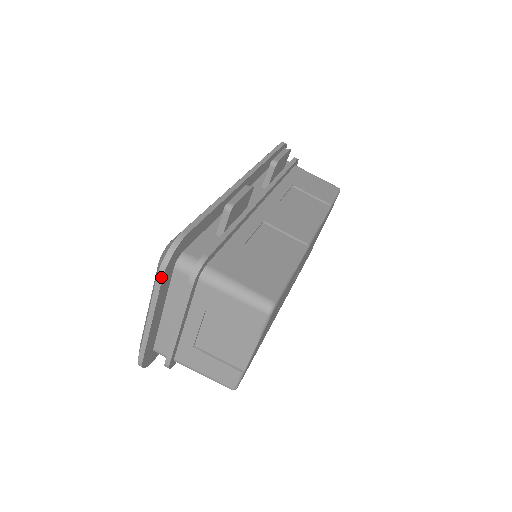
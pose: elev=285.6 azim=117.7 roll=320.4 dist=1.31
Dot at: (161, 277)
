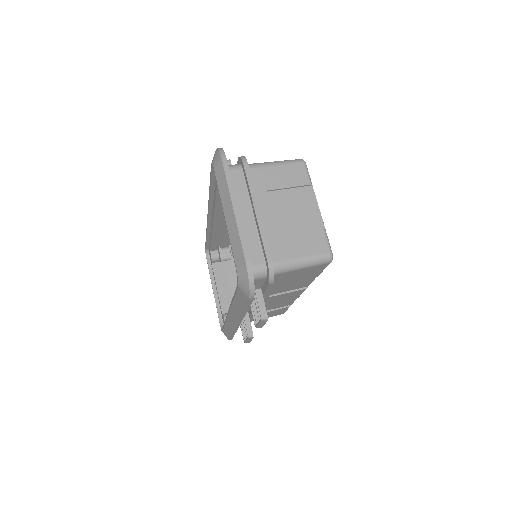
Dot at: (226, 160)
